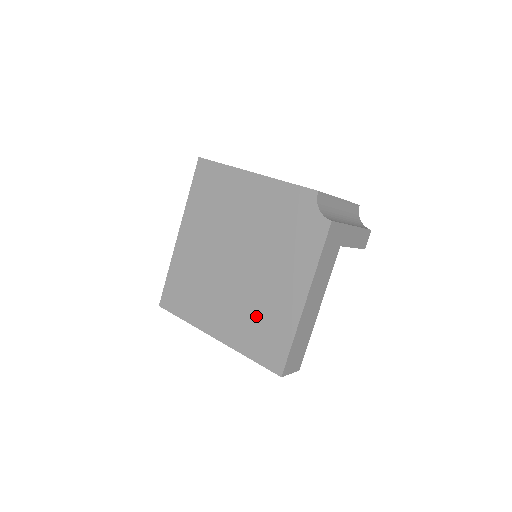
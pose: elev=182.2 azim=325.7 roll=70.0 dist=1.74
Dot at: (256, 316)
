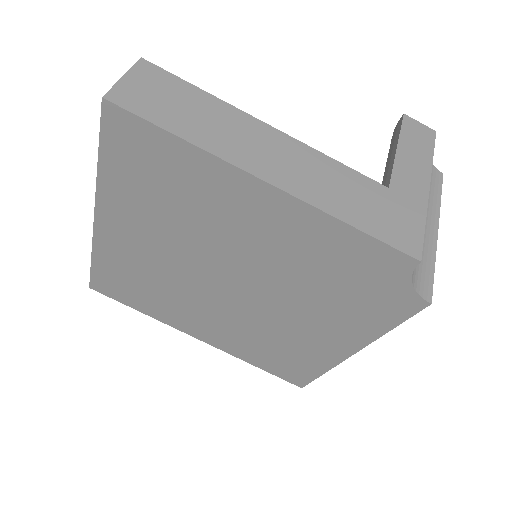
Dot at: (268, 343)
